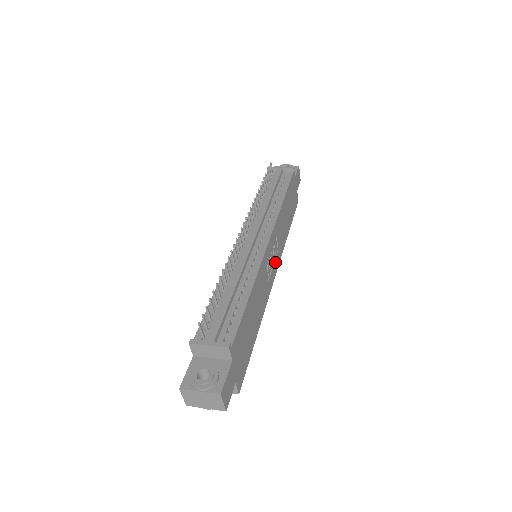
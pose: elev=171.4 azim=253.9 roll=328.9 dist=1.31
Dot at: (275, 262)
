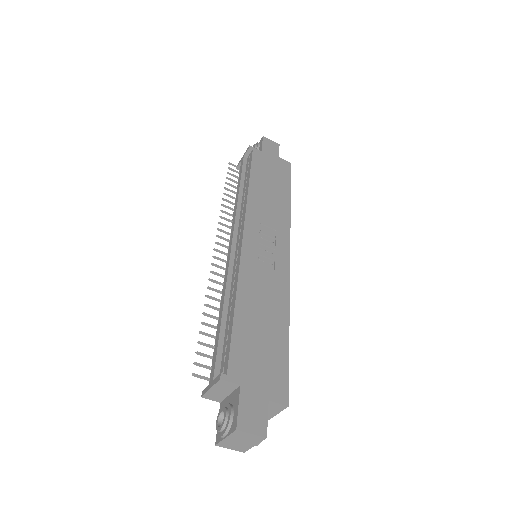
Dot at: (278, 245)
